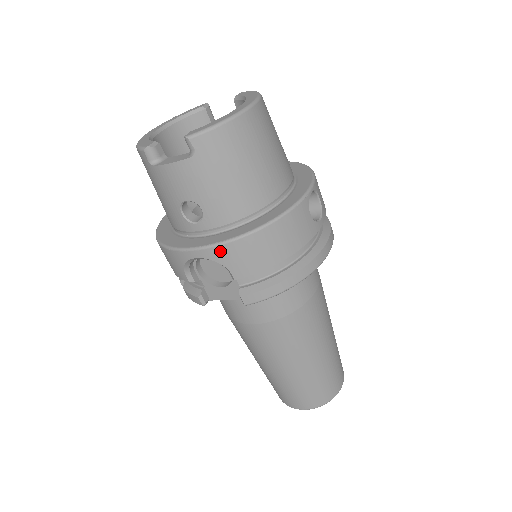
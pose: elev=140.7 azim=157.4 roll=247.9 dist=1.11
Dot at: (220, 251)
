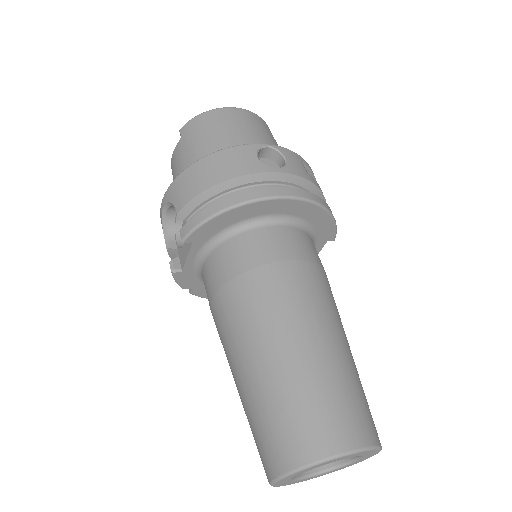
Dot at: (171, 190)
